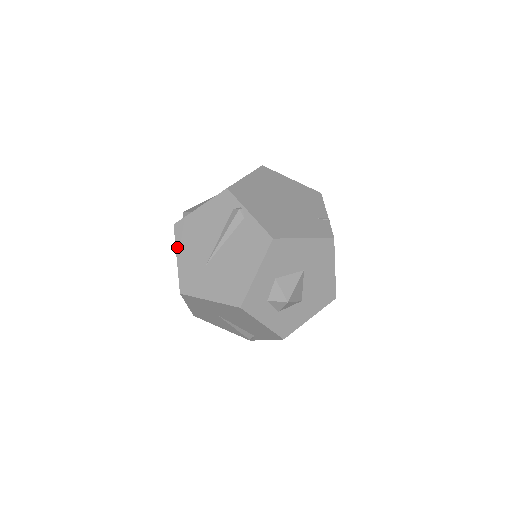
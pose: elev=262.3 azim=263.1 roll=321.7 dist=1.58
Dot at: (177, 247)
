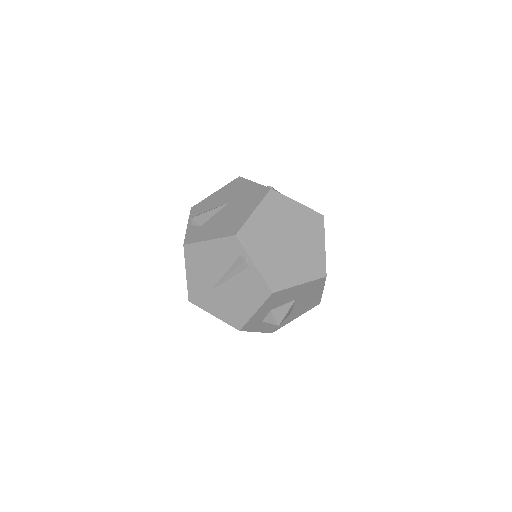
Dot at: (186, 265)
